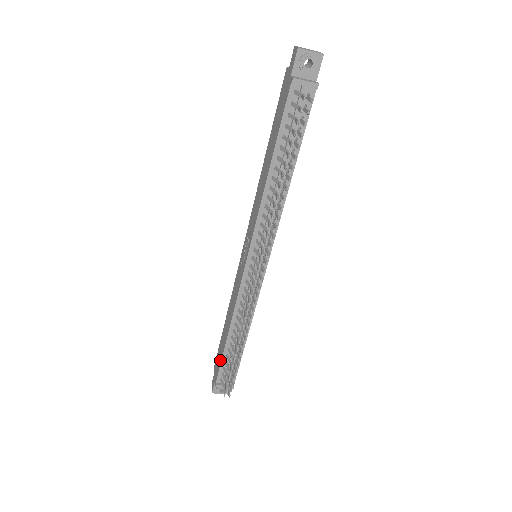
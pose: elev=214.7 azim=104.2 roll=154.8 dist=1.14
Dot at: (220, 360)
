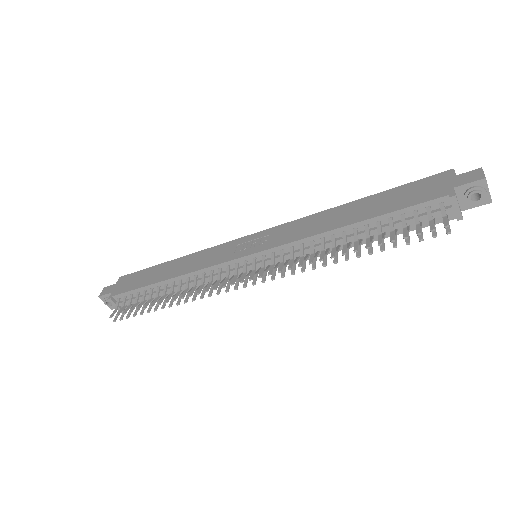
Dot at: (135, 286)
